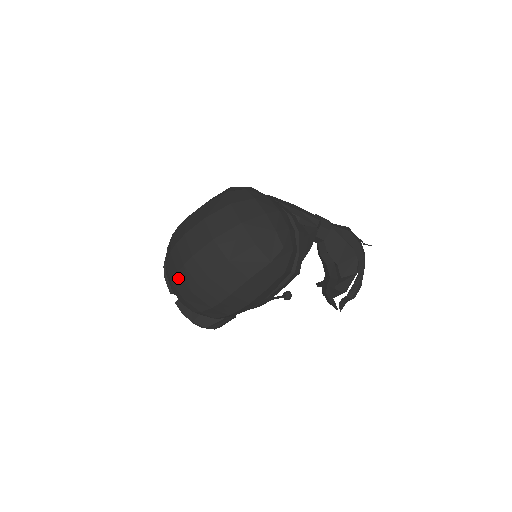
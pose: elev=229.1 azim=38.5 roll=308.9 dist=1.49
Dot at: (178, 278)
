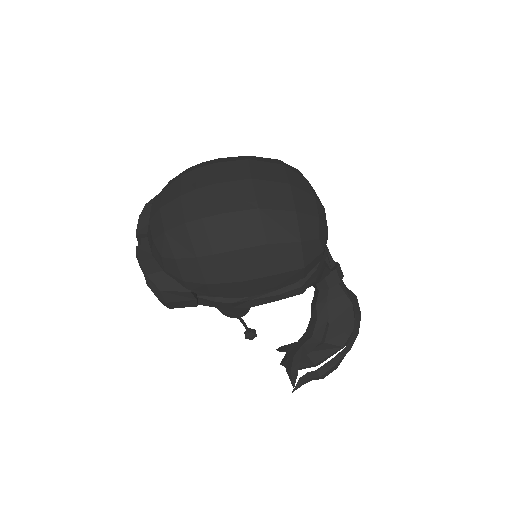
Dot at: (176, 203)
